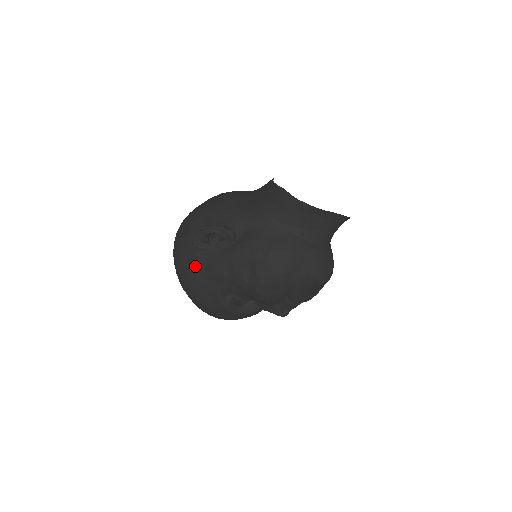
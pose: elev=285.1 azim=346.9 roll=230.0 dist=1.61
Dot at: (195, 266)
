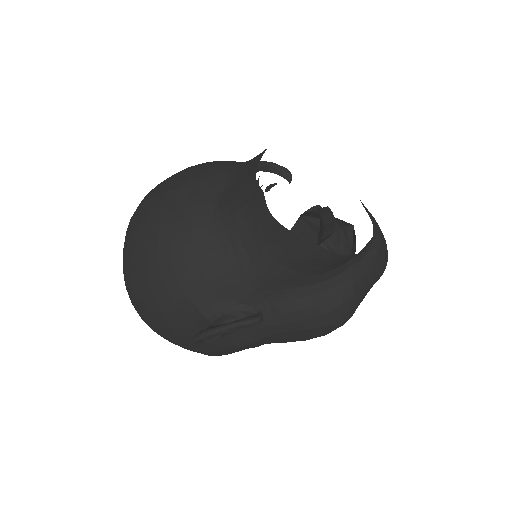
Dot at: (213, 350)
